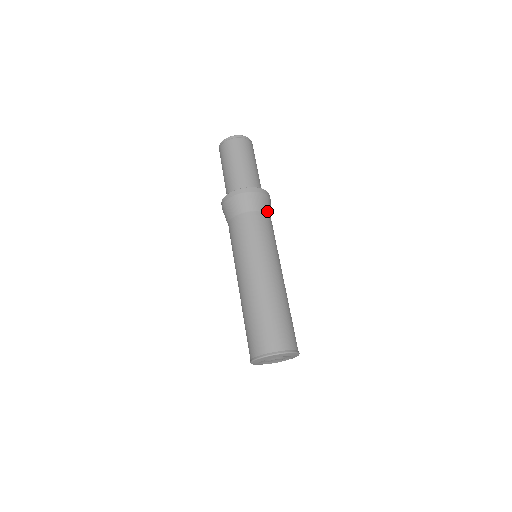
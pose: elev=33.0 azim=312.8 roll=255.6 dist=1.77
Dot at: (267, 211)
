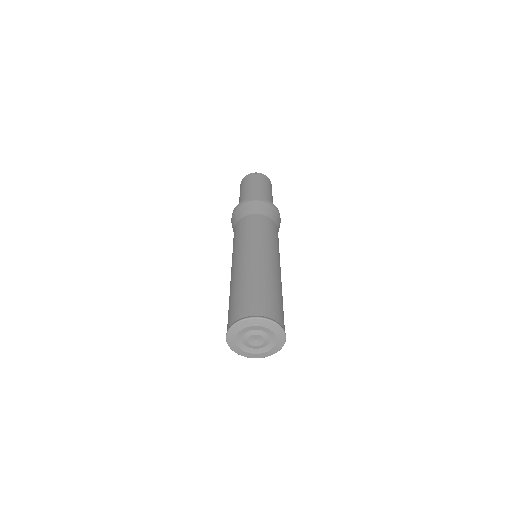
Dot at: occluded
